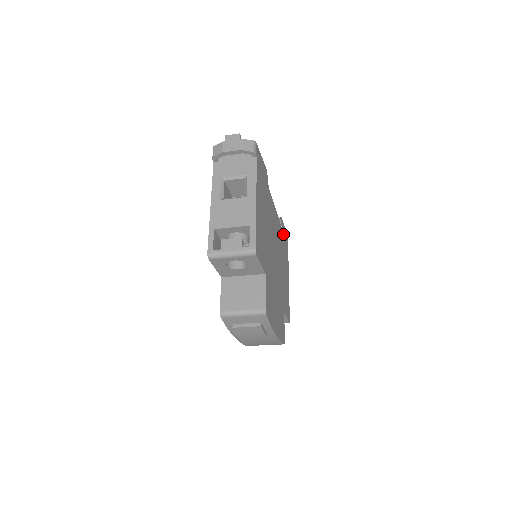
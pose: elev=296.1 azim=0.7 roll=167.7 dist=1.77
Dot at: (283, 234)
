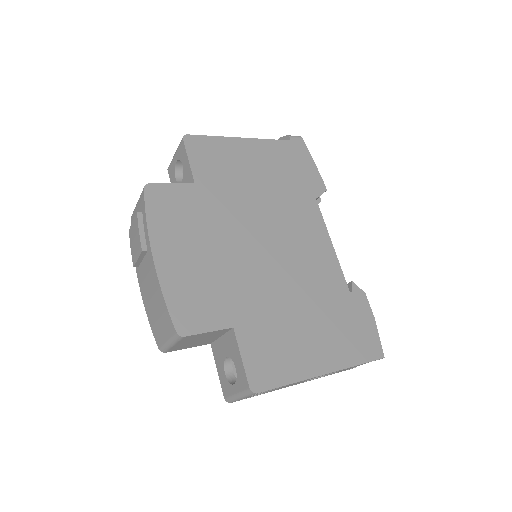
Dot at: (354, 310)
